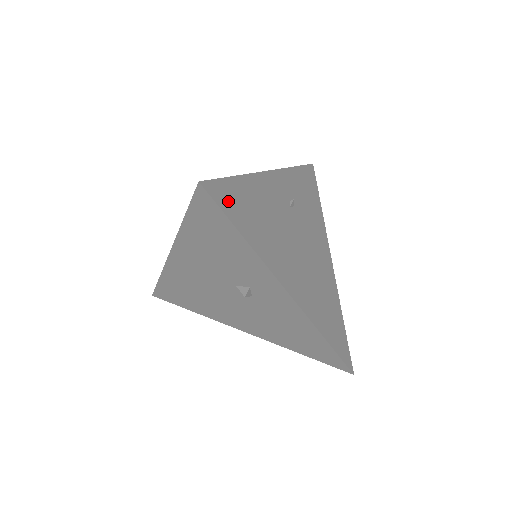
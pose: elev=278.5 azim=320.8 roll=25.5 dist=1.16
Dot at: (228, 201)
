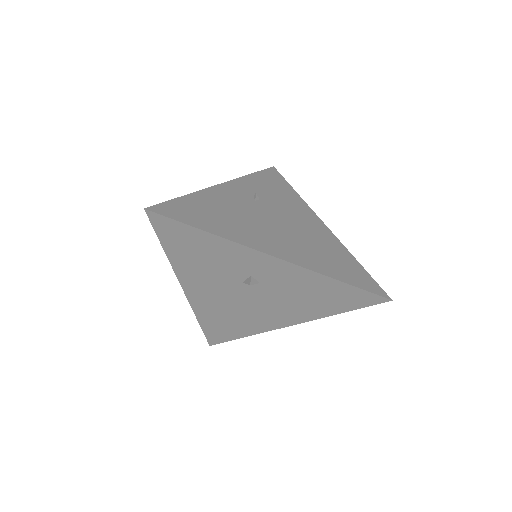
Dot at: (180, 213)
